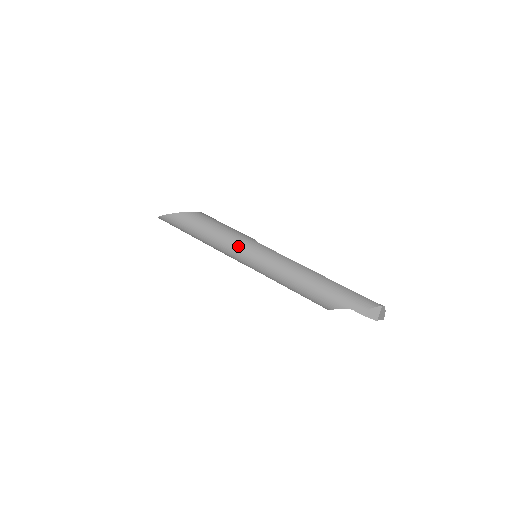
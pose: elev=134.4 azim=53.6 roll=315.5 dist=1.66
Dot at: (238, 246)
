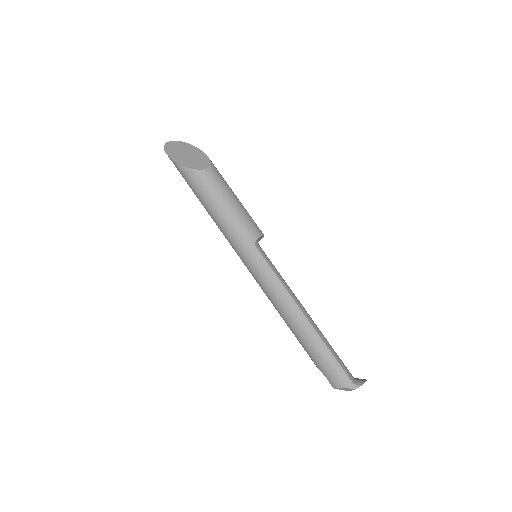
Dot at: (234, 245)
